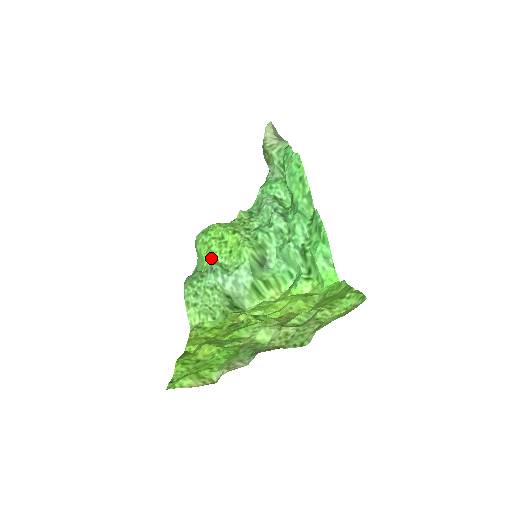
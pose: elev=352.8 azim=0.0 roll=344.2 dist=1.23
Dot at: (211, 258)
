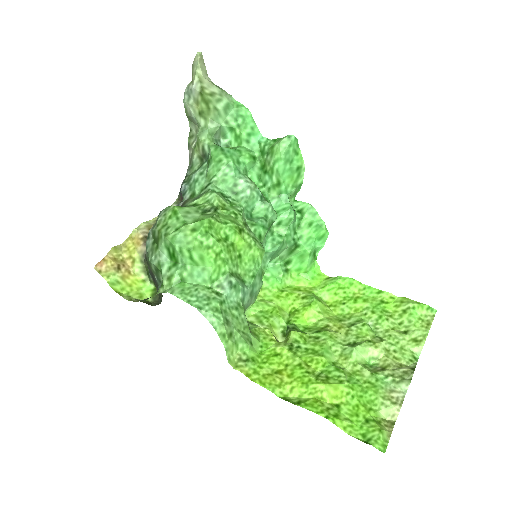
Dot at: (224, 269)
